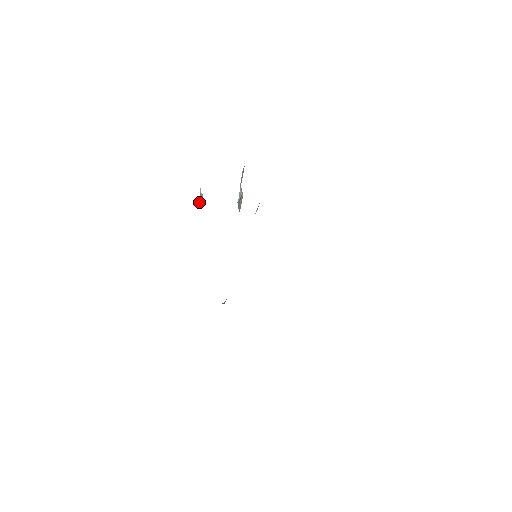
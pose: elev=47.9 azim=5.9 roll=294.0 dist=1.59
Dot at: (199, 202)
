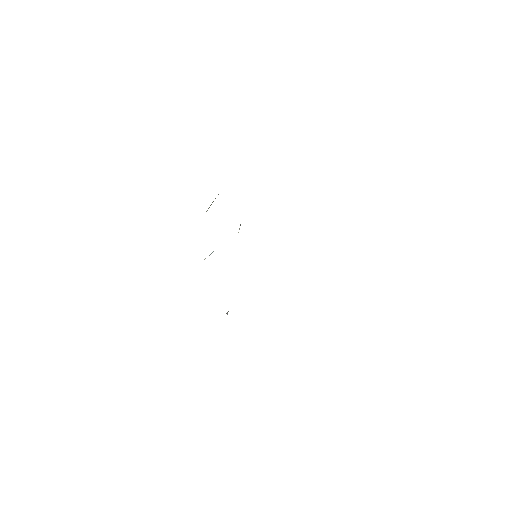
Dot at: occluded
